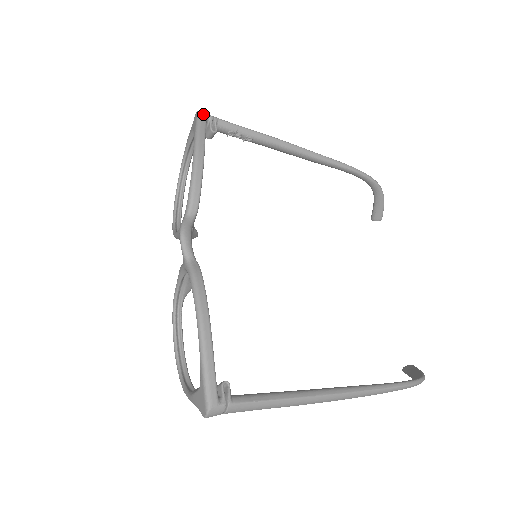
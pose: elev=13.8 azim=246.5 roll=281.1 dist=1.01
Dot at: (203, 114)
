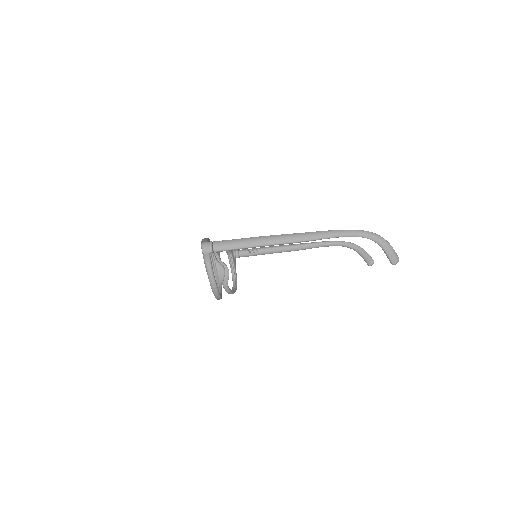
Dot at: occluded
